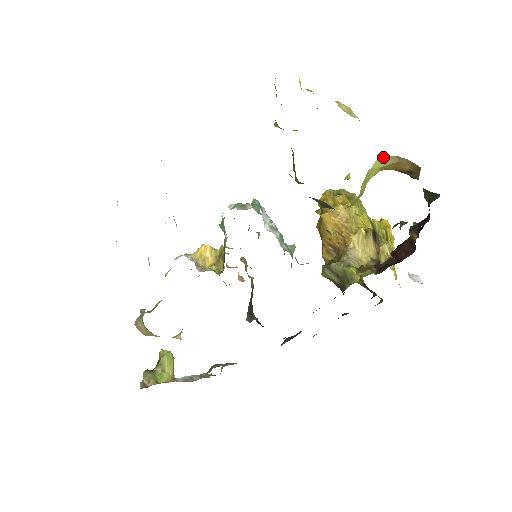
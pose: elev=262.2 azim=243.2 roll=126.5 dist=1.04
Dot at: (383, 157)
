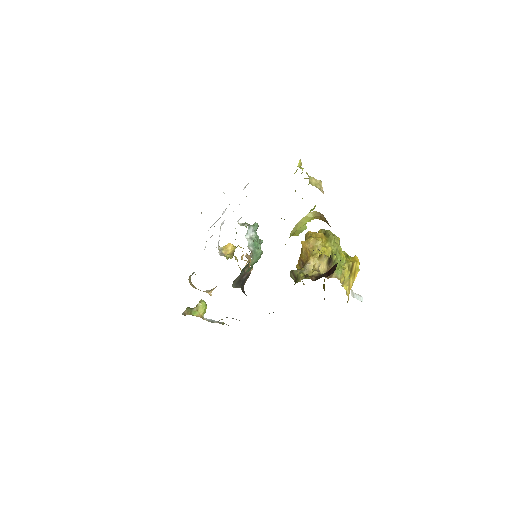
Dot at: (314, 211)
